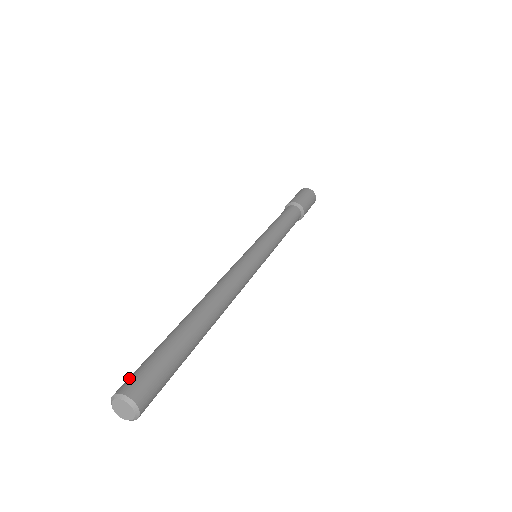
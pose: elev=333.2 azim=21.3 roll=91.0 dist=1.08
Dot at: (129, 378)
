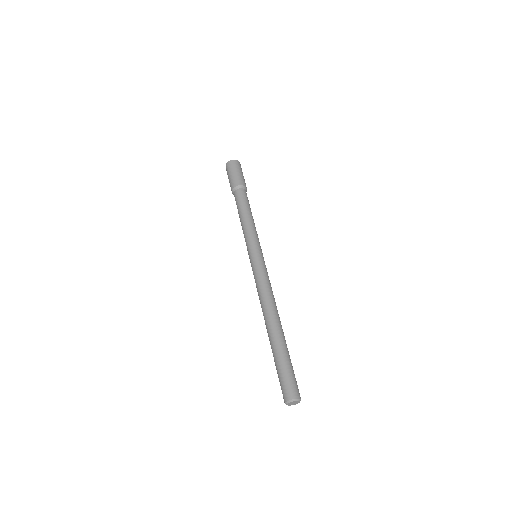
Dot at: (282, 392)
